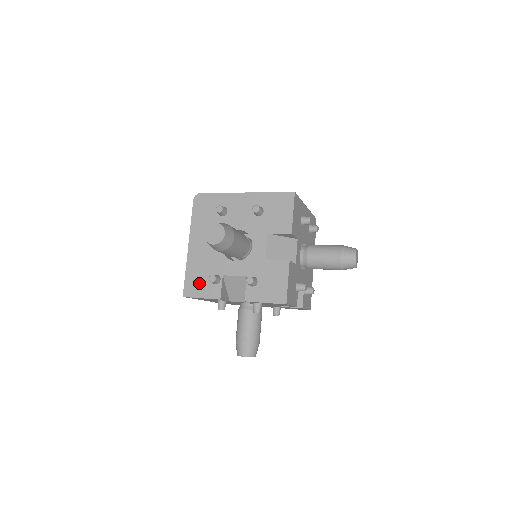
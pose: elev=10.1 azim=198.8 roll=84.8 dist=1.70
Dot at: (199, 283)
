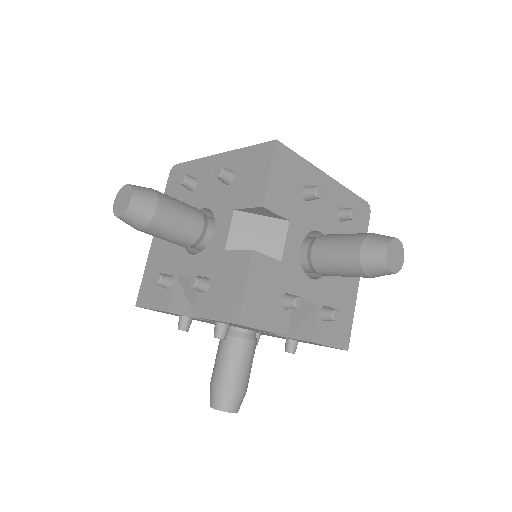
Dot at: (153, 287)
